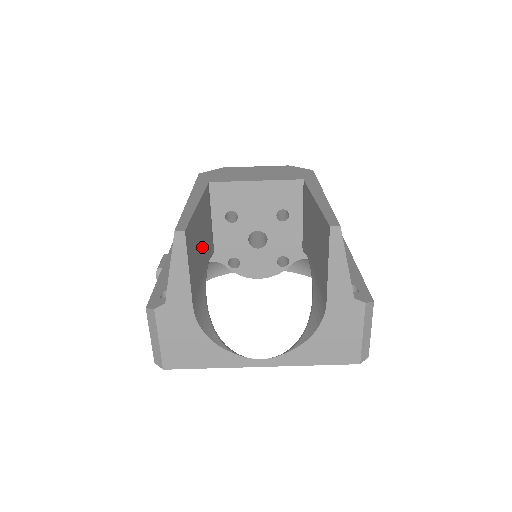
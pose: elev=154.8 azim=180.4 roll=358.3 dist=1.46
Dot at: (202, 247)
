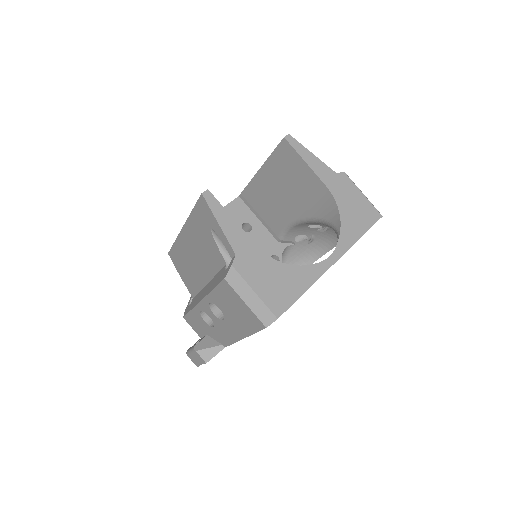
Dot at: occluded
